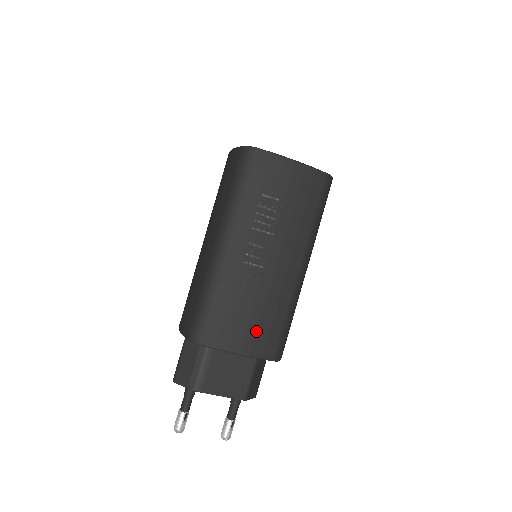
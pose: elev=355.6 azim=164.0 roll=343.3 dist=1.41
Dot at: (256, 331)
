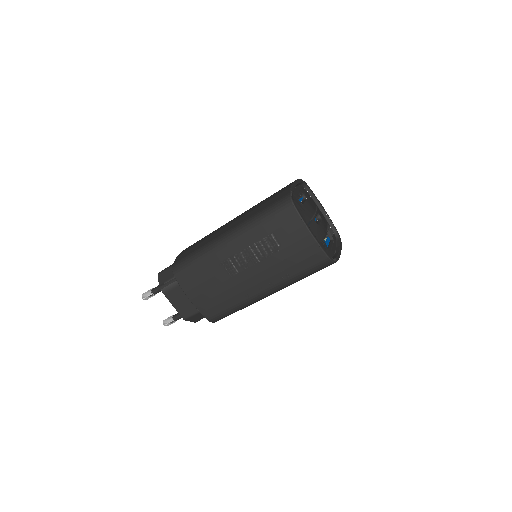
Dot at: (208, 298)
